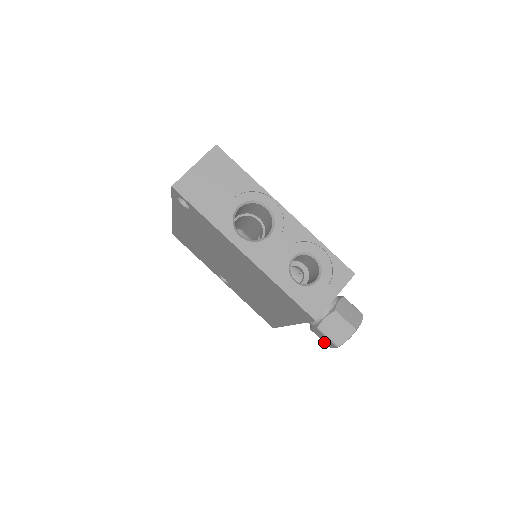
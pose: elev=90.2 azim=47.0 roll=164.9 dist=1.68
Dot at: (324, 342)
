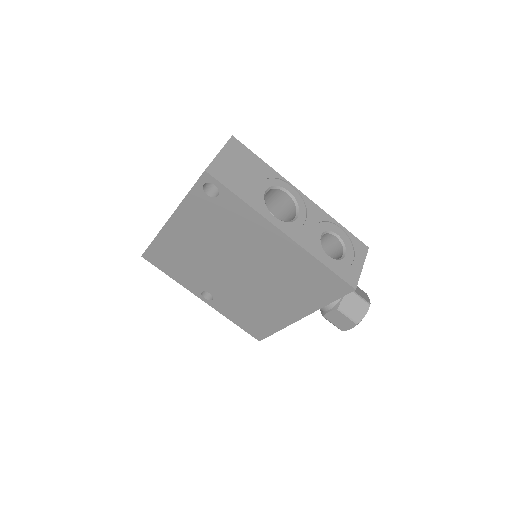
Dot at: (337, 327)
